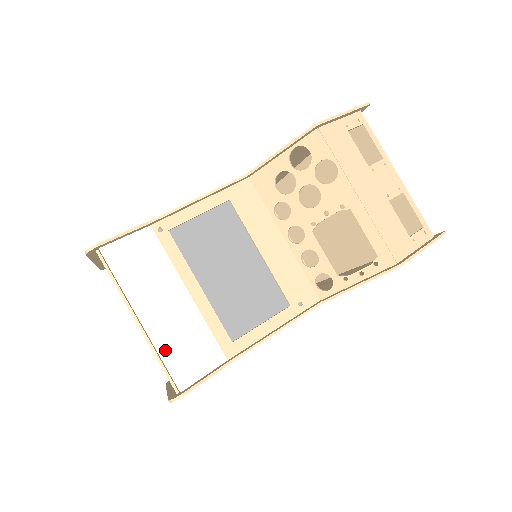
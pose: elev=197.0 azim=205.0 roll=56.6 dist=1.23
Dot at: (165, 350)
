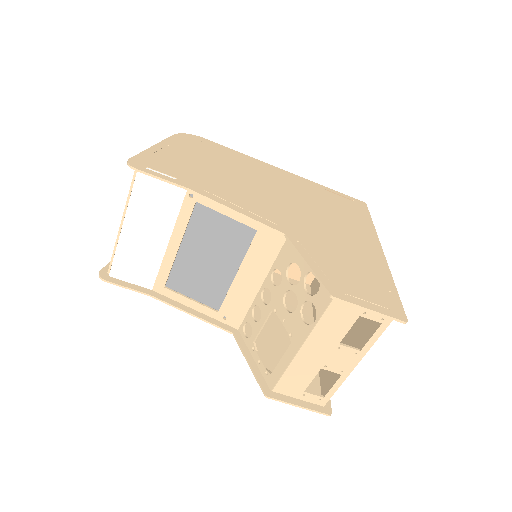
Dot at: (121, 252)
